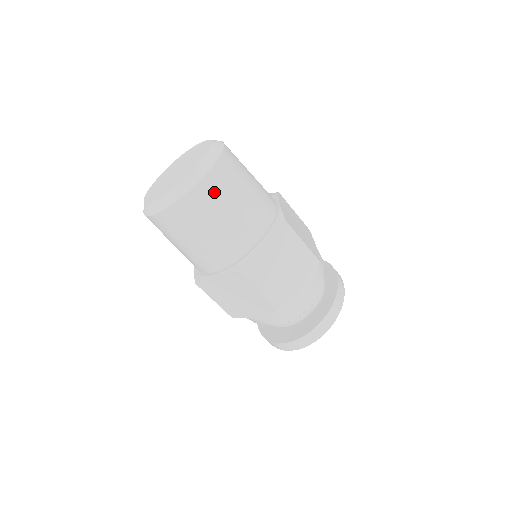
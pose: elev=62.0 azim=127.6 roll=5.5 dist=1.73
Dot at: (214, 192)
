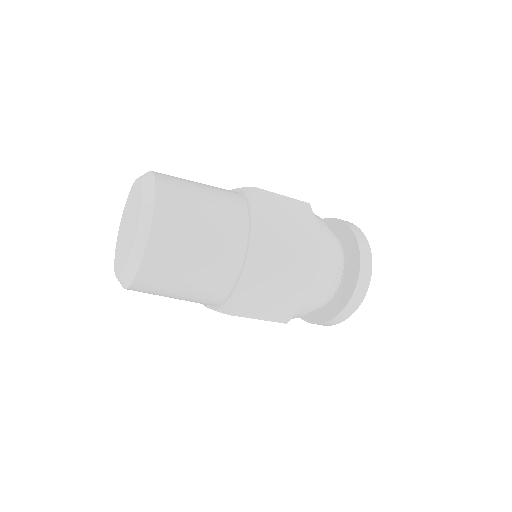
Dot at: (175, 199)
